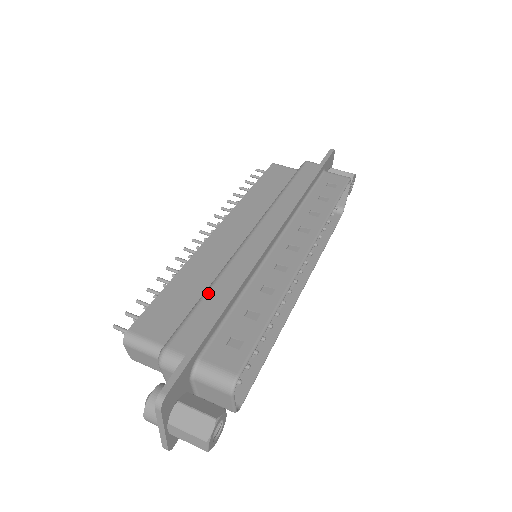
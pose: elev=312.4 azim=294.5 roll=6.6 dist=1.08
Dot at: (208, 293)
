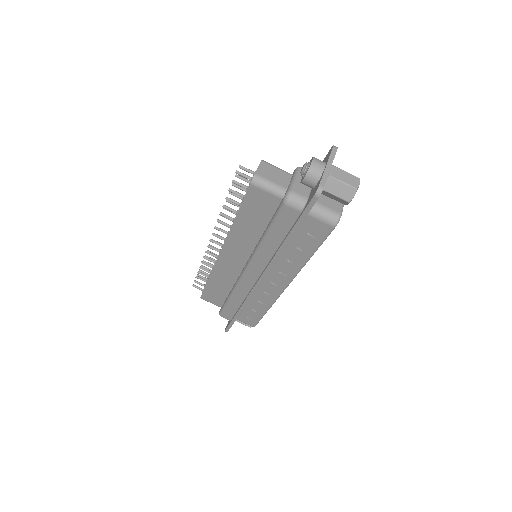
Dot at: (230, 301)
